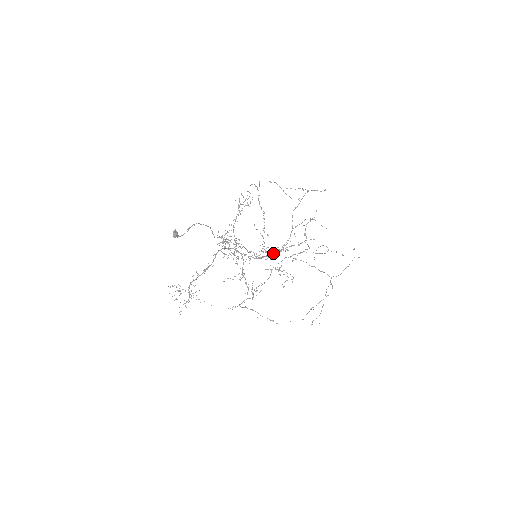
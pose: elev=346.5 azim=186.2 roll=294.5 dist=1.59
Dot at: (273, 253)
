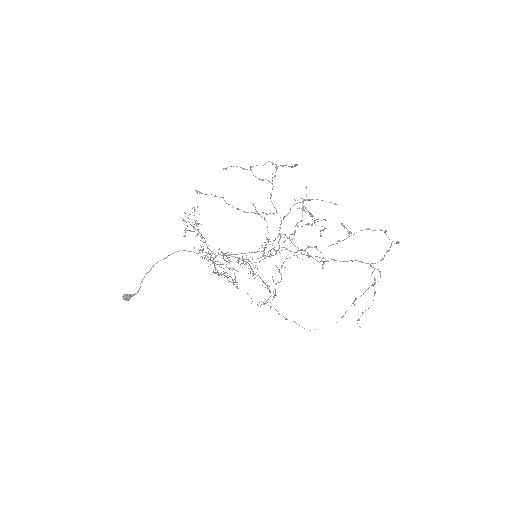
Dot at: occluded
